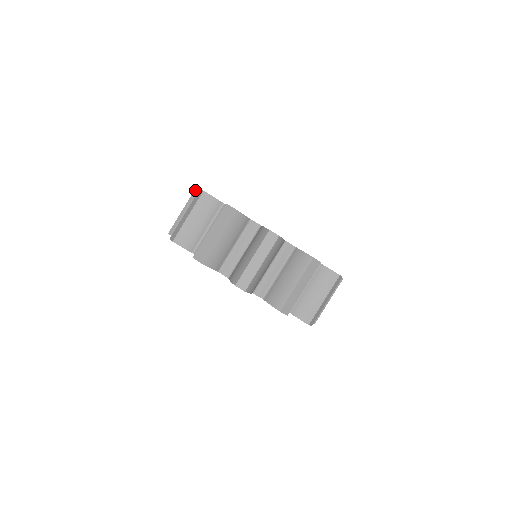
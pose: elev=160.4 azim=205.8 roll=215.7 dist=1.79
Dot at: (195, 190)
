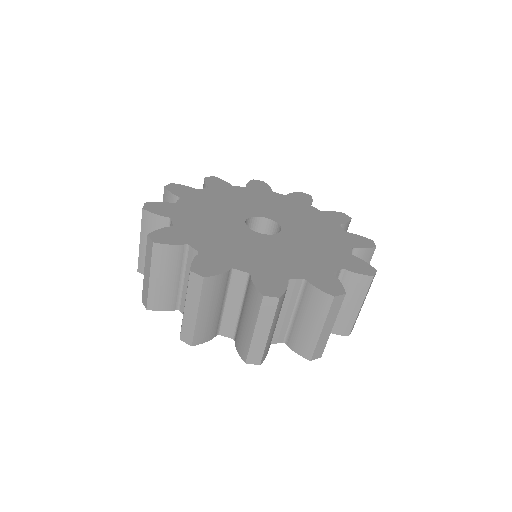
Dot at: occluded
